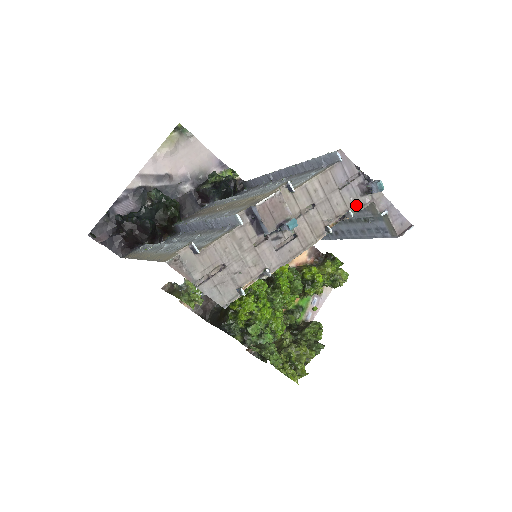
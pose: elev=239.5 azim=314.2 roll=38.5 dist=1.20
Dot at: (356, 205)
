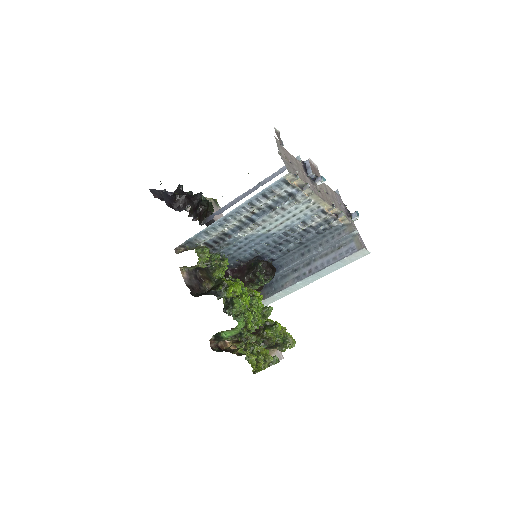
Dot at: (344, 215)
